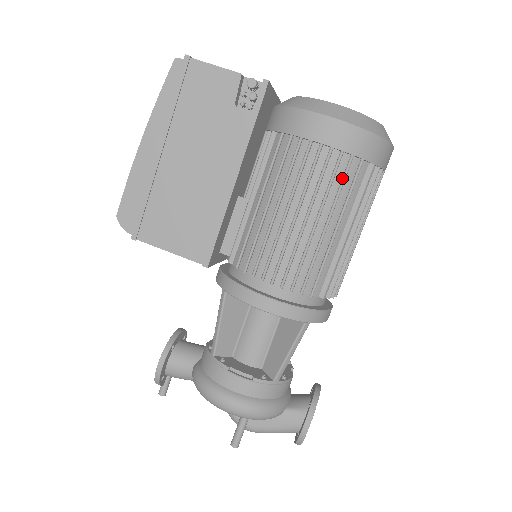
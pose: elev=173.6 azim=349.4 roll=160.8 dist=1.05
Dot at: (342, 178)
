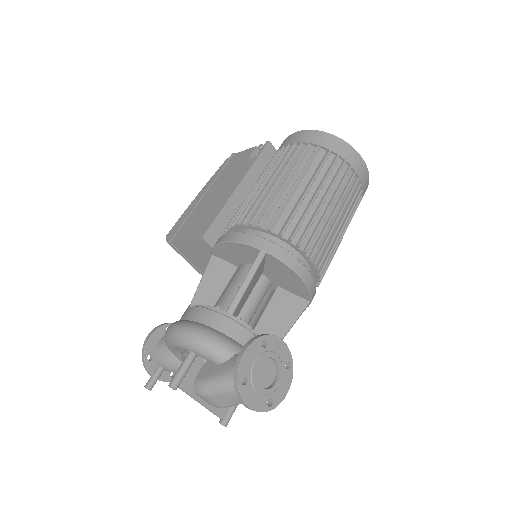
Dot at: (300, 156)
